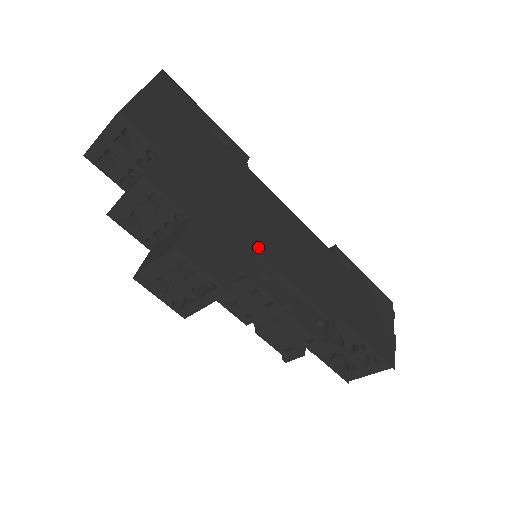
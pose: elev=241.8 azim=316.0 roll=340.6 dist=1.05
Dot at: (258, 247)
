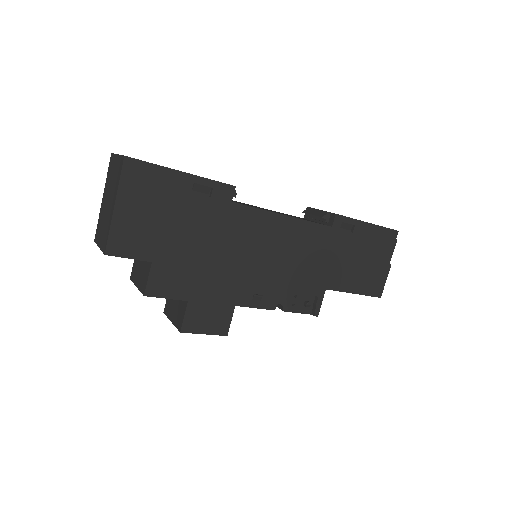
Dot at: (249, 281)
